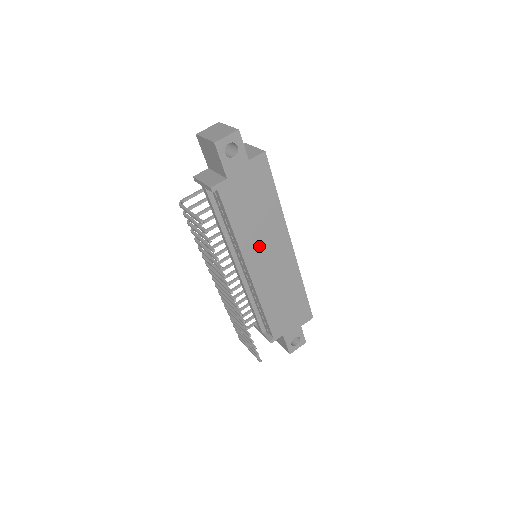
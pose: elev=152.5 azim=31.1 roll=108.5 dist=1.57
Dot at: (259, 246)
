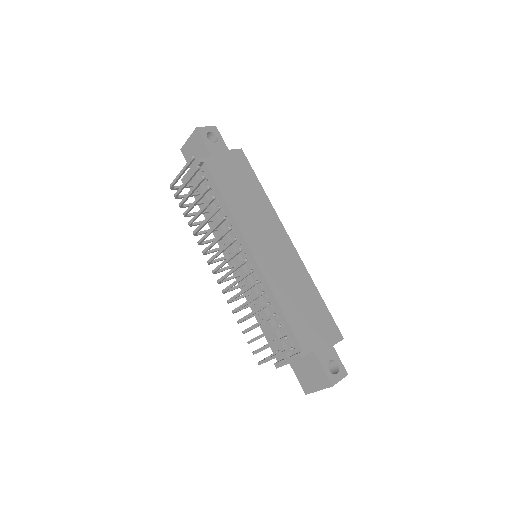
Dot at: (256, 227)
